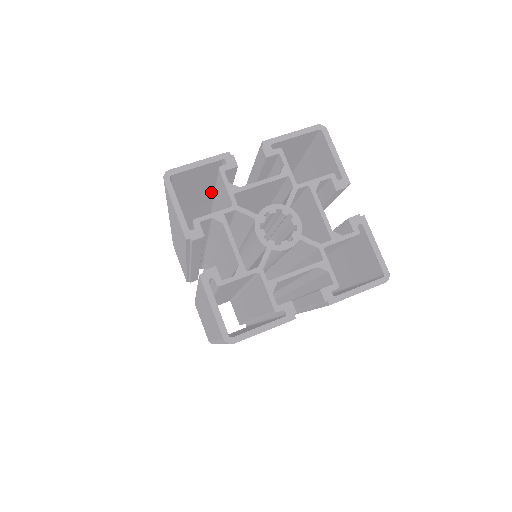
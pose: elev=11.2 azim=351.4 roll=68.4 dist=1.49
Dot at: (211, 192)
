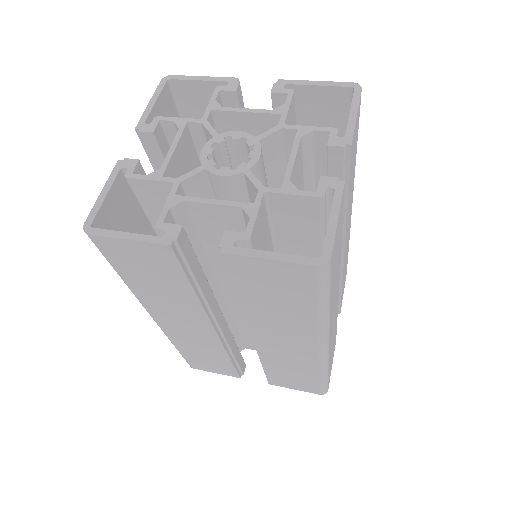
Dot at: occluded
